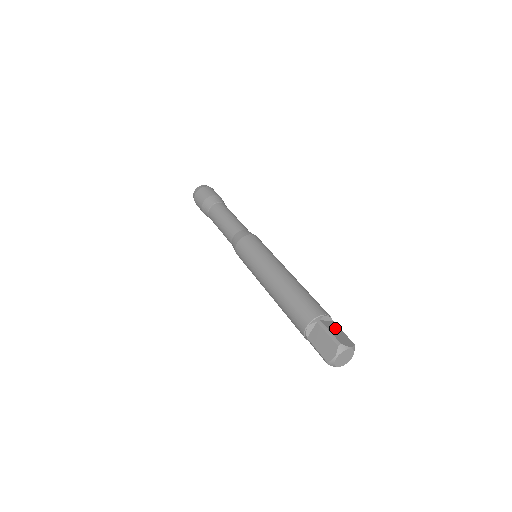
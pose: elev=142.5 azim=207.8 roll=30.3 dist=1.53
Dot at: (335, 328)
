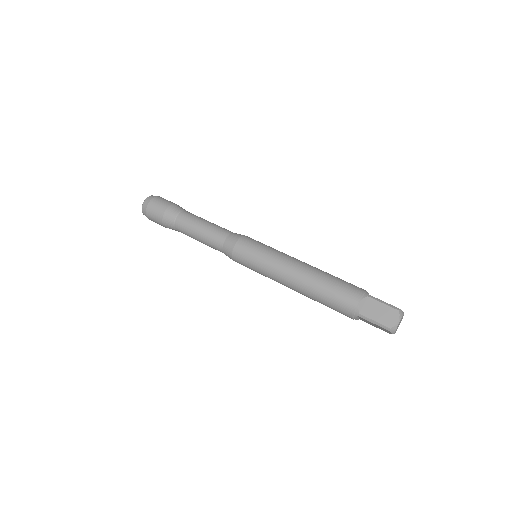
Dot at: occluded
